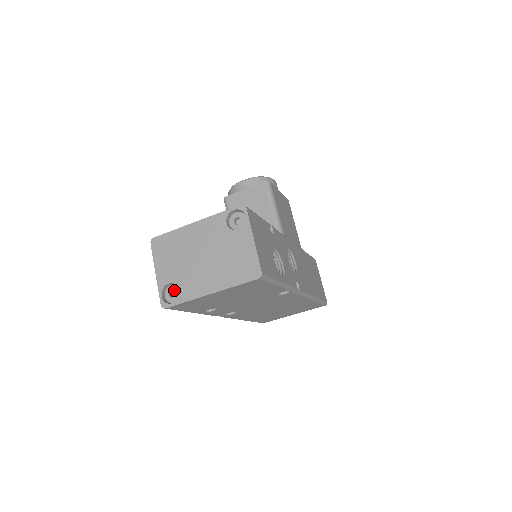
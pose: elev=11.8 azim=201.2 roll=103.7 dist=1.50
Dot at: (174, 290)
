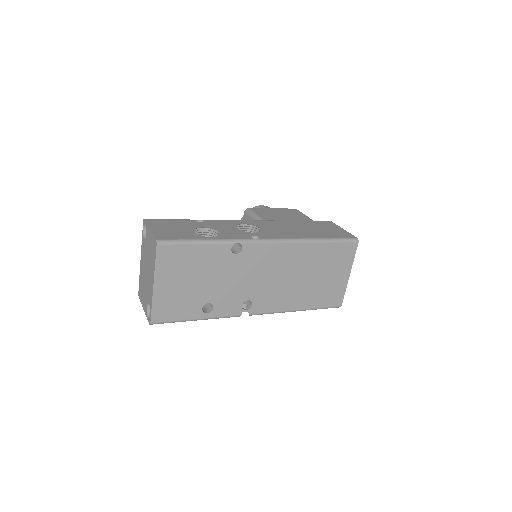
Dot at: occluded
